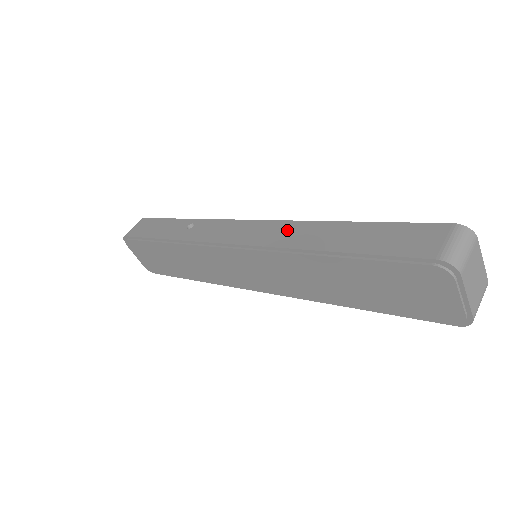
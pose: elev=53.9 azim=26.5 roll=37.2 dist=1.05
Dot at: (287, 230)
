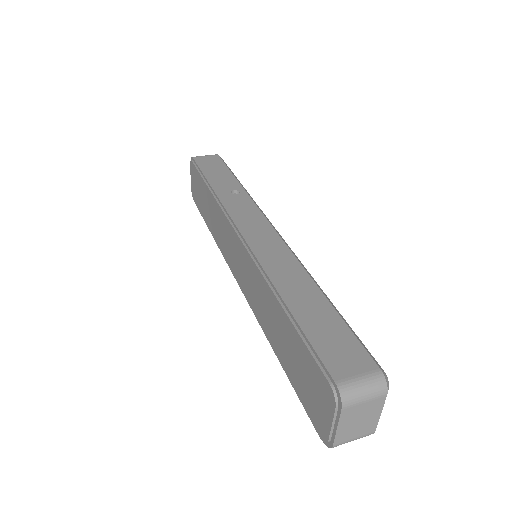
Dot at: (282, 259)
